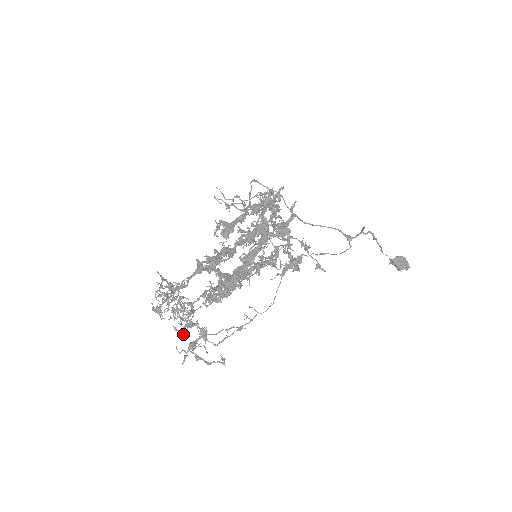
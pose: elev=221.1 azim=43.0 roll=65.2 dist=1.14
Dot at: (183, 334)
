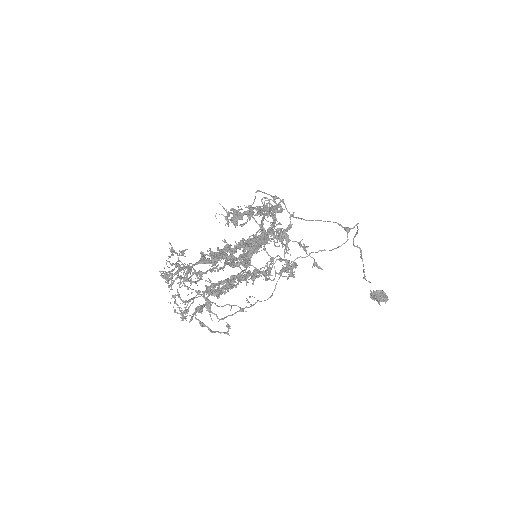
Dot at: (182, 316)
